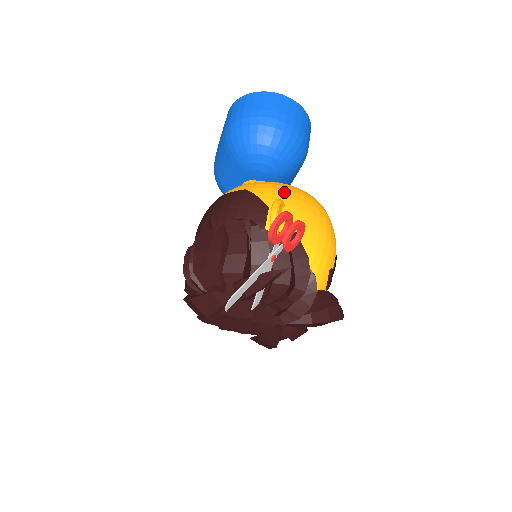
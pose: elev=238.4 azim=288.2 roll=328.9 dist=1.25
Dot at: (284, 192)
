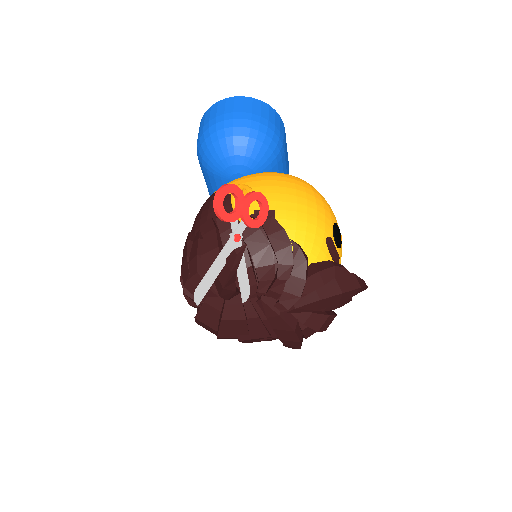
Dot at: (251, 179)
